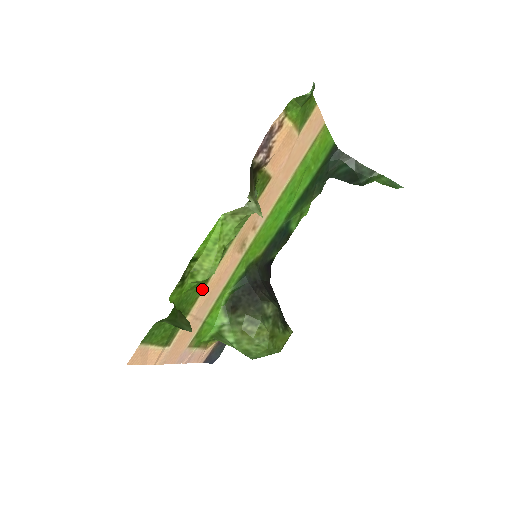
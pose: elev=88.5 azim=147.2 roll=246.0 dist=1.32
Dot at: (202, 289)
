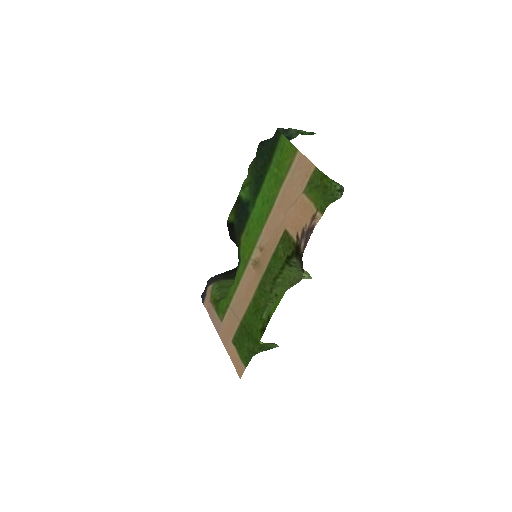
Dot at: (248, 309)
